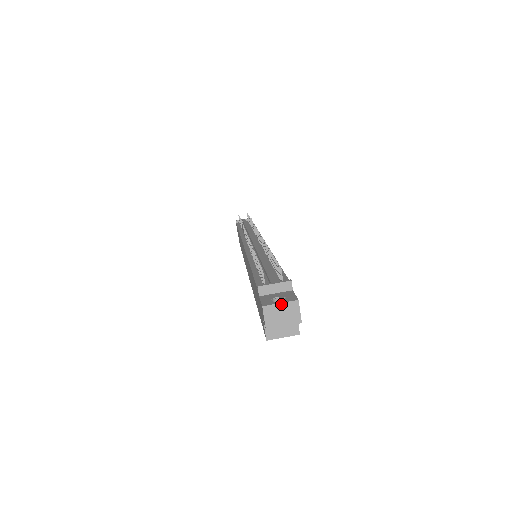
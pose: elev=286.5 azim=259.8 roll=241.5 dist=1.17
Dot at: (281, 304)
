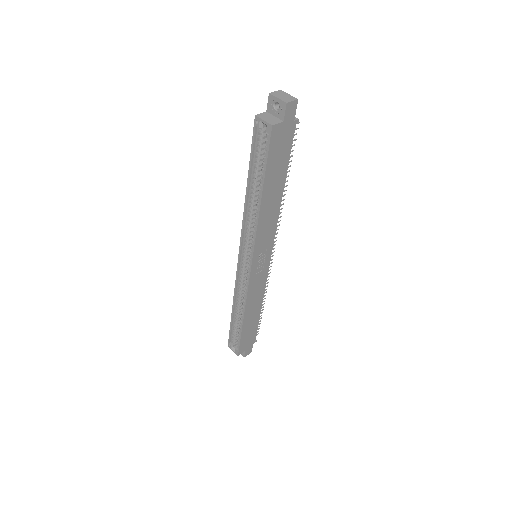
Dot at: (289, 95)
